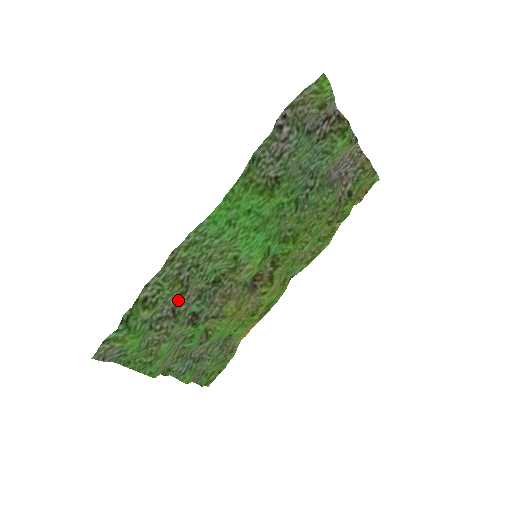
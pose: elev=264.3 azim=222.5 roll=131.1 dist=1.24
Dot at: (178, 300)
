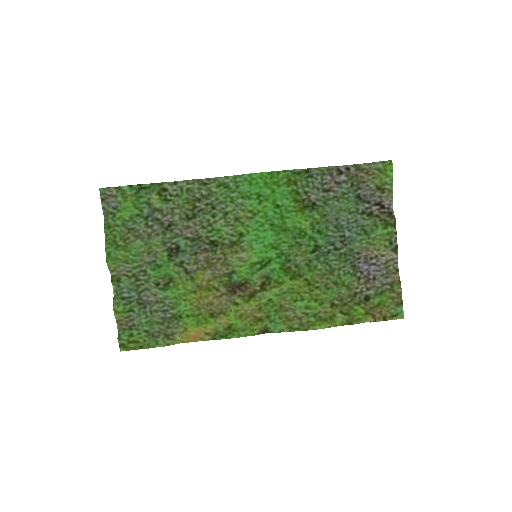
Dot at: (180, 220)
